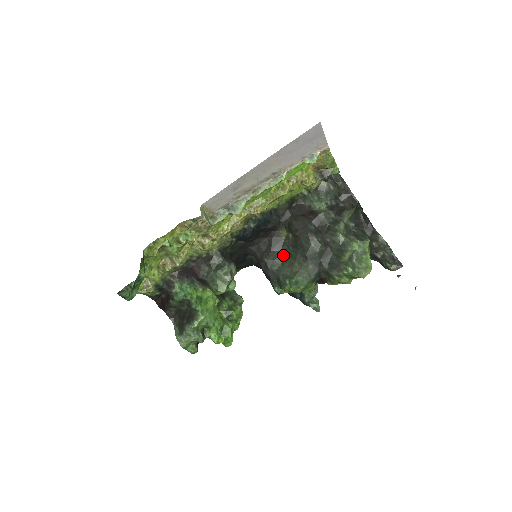
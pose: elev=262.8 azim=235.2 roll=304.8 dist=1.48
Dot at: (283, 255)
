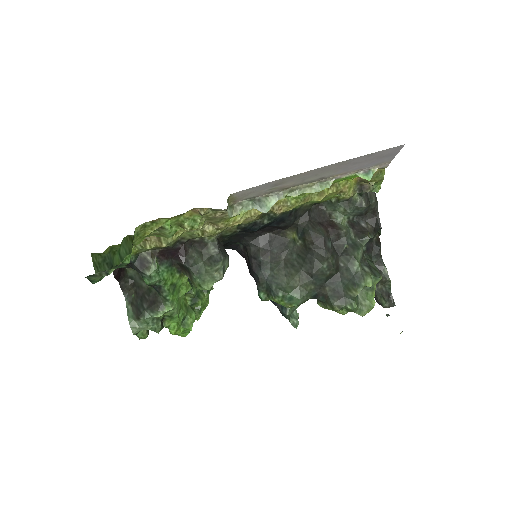
Dot at: (282, 259)
